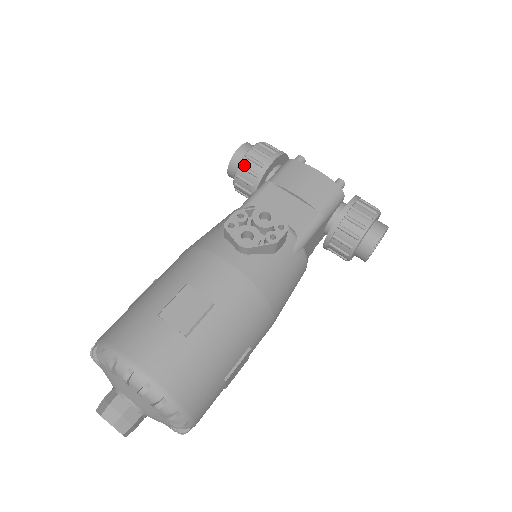
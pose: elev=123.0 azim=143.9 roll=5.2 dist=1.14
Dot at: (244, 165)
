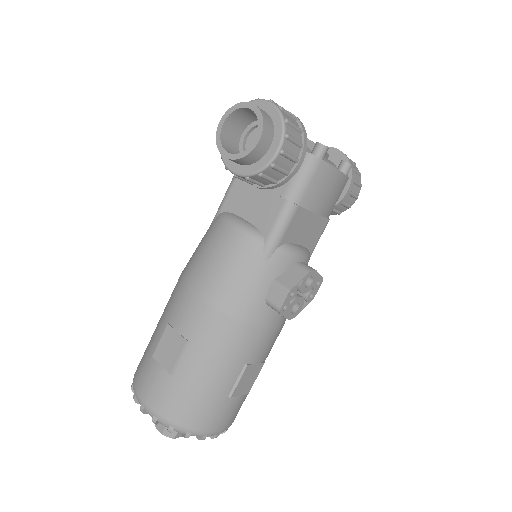
Dot at: (265, 174)
